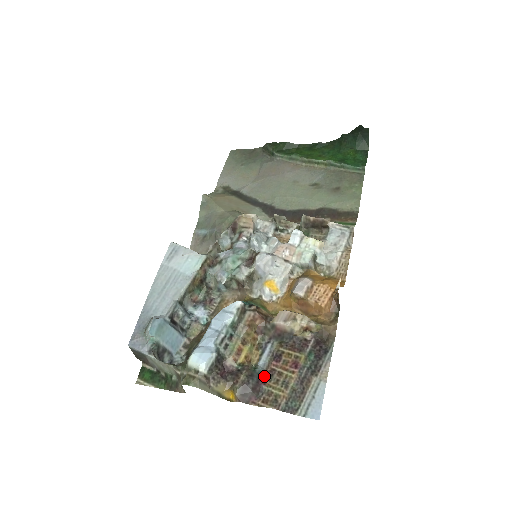
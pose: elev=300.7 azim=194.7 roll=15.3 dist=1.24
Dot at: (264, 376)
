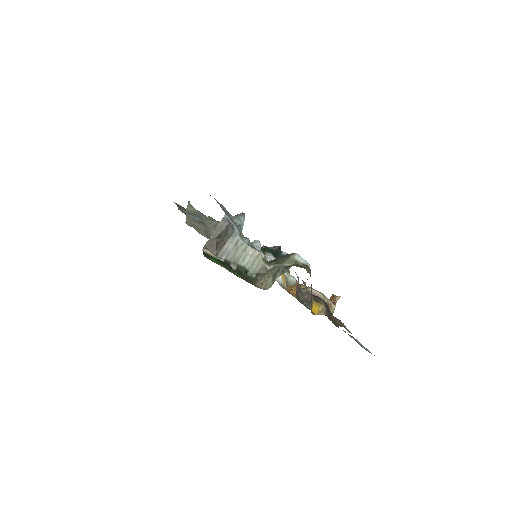
Dot at: occluded
